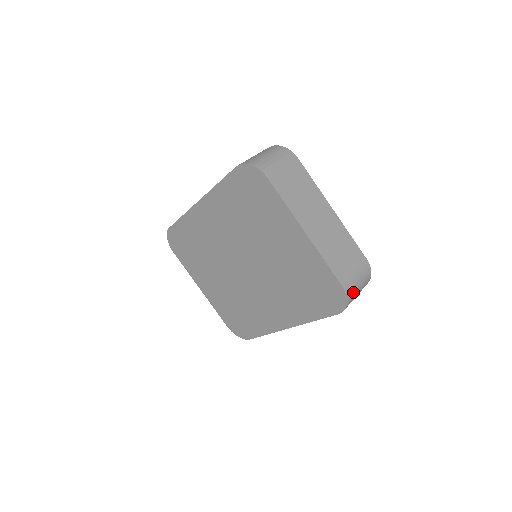
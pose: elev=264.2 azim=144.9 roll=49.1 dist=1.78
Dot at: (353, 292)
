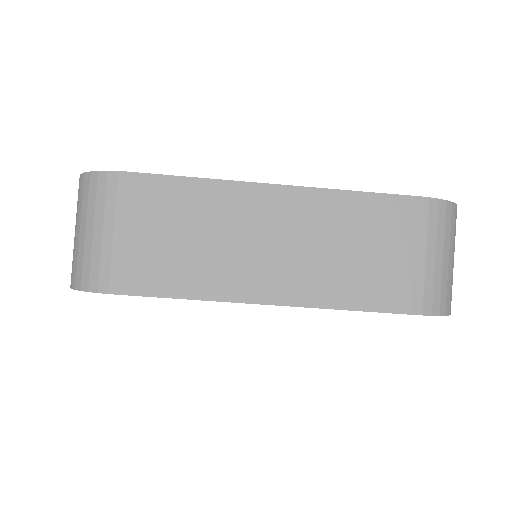
Dot at: (443, 287)
